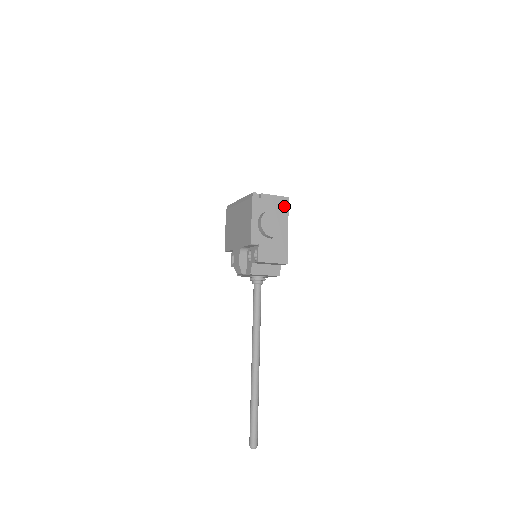
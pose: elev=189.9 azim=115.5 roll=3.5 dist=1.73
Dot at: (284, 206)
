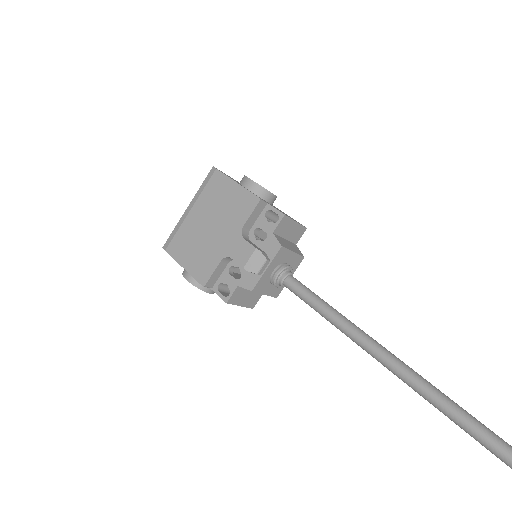
Dot at: occluded
